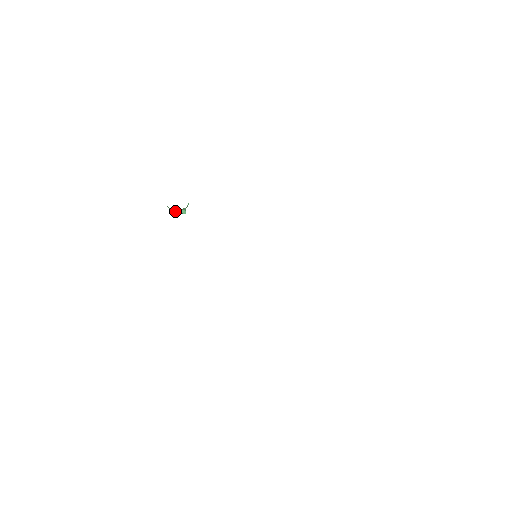
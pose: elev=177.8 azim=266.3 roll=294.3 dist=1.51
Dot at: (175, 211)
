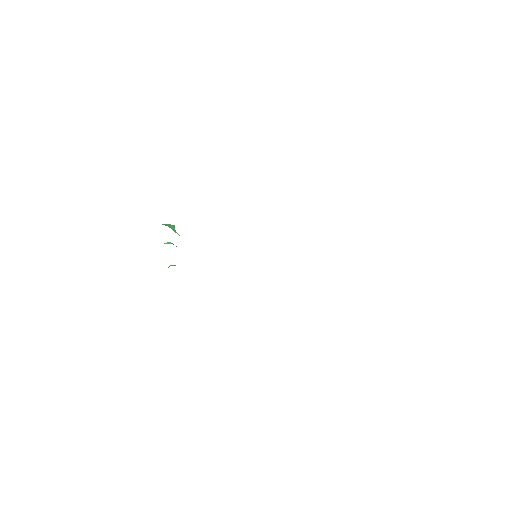
Dot at: occluded
